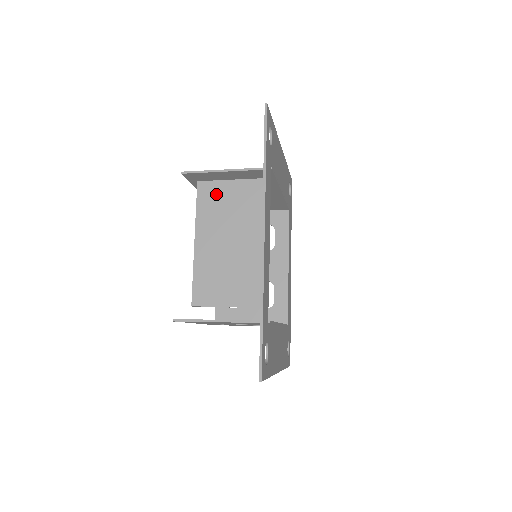
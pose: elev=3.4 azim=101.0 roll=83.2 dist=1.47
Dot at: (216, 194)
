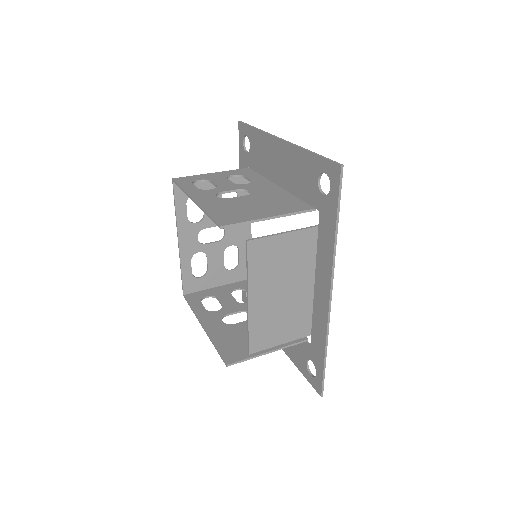
Dot at: (268, 251)
